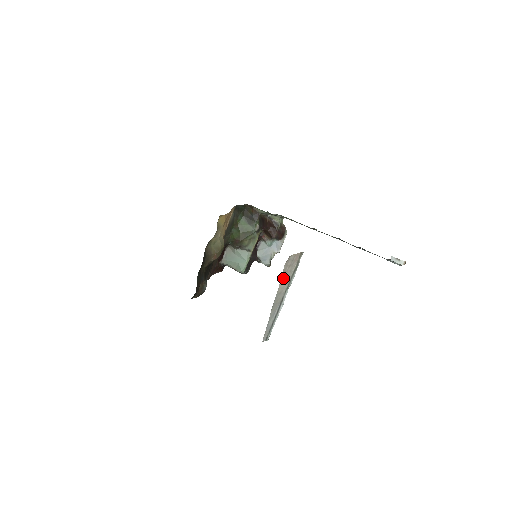
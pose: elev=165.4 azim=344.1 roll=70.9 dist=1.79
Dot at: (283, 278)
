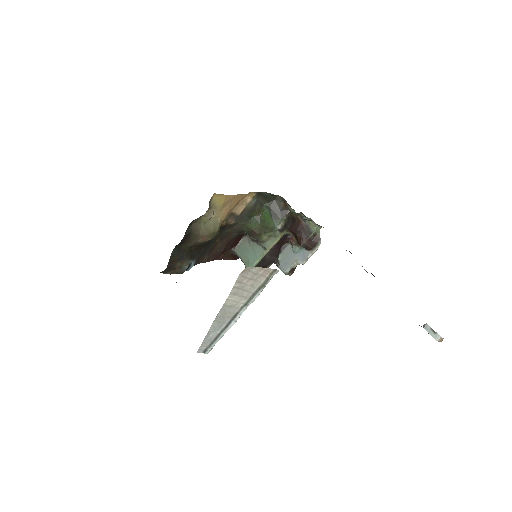
Dot at: (237, 290)
